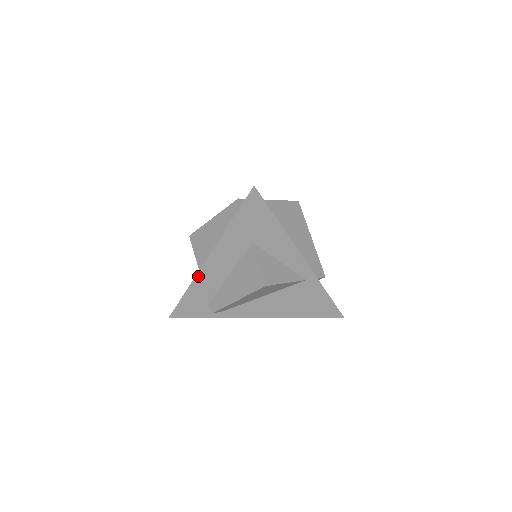
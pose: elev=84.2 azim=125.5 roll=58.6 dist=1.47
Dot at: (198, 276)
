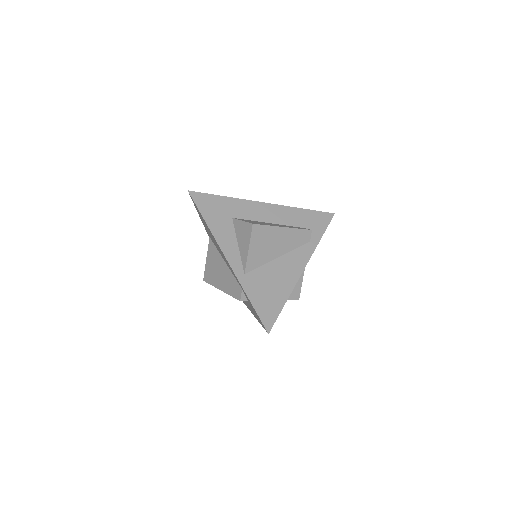
Dot at: occluded
